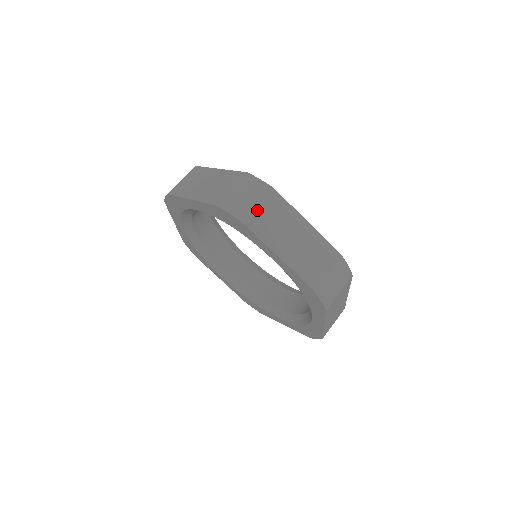
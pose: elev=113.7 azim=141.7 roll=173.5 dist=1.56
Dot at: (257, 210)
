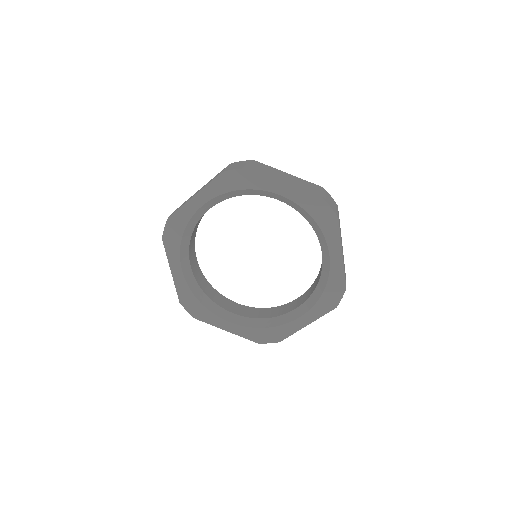
Dot at: (253, 166)
